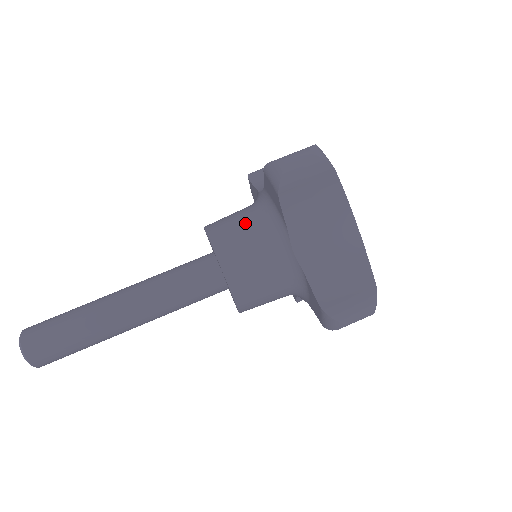
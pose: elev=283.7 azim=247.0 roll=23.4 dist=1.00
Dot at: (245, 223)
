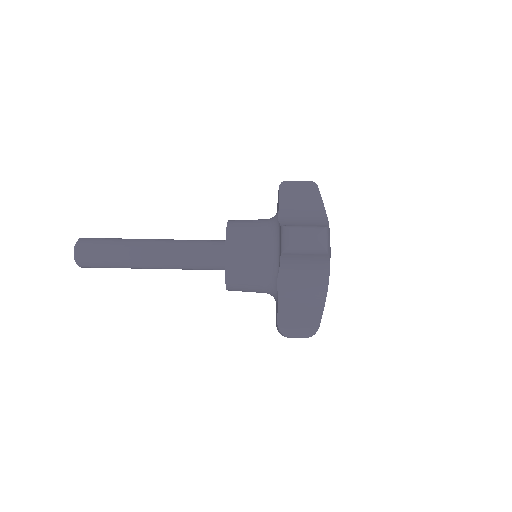
Dot at: (255, 244)
